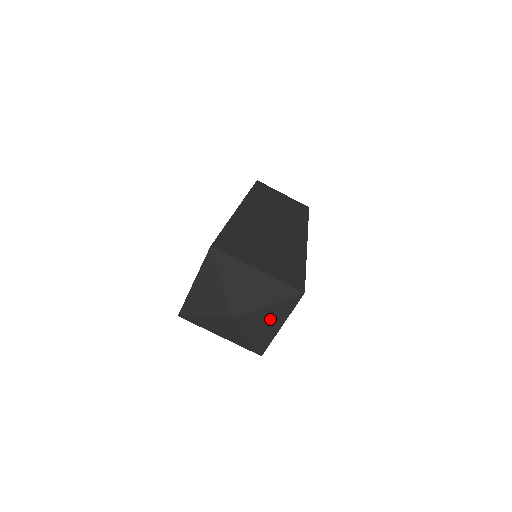
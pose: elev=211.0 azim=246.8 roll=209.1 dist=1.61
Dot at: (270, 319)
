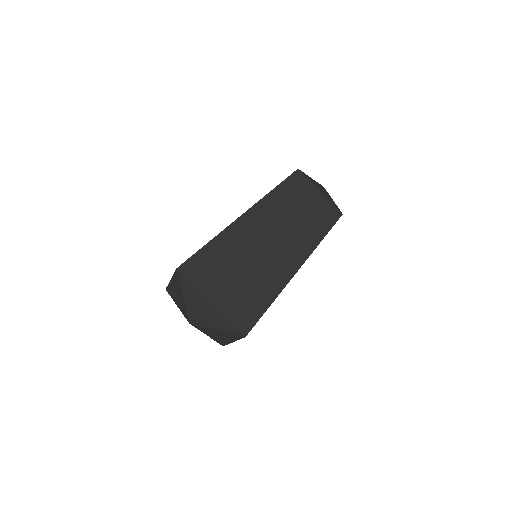
Dot at: (221, 335)
